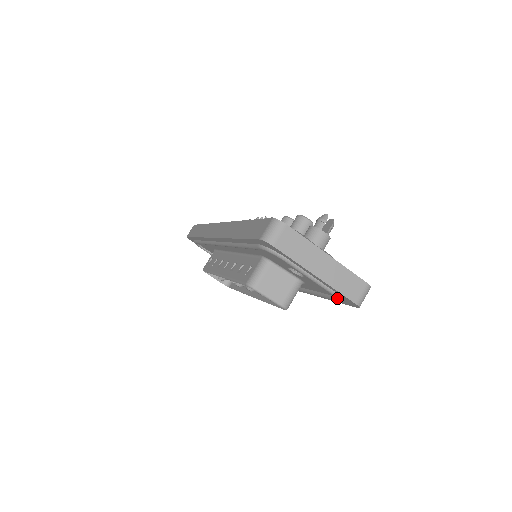
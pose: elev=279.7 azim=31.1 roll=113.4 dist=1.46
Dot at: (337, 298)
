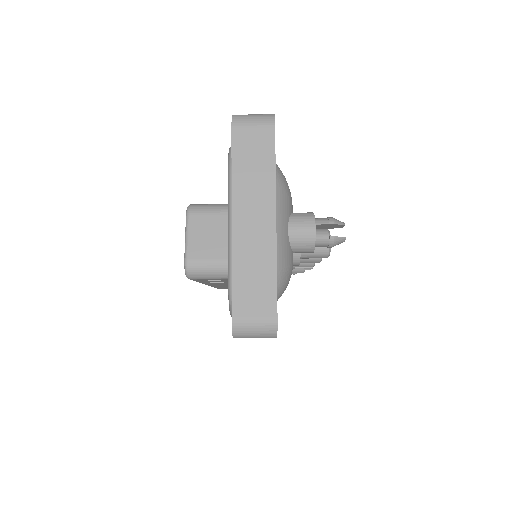
Dot at: (229, 296)
